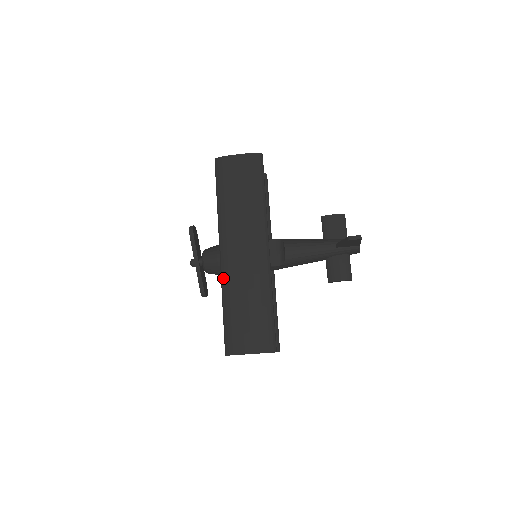
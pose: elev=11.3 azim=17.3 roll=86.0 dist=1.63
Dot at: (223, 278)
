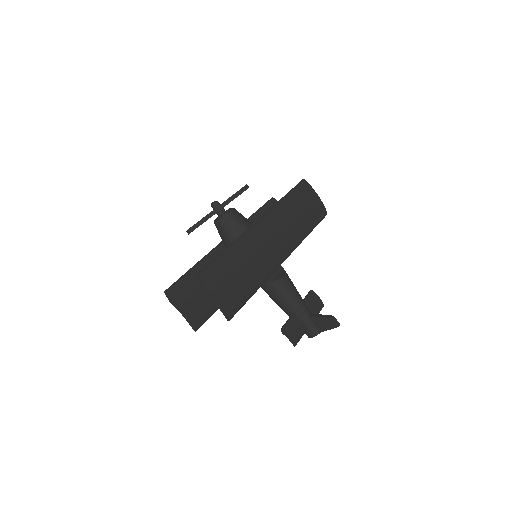
Dot at: (246, 234)
